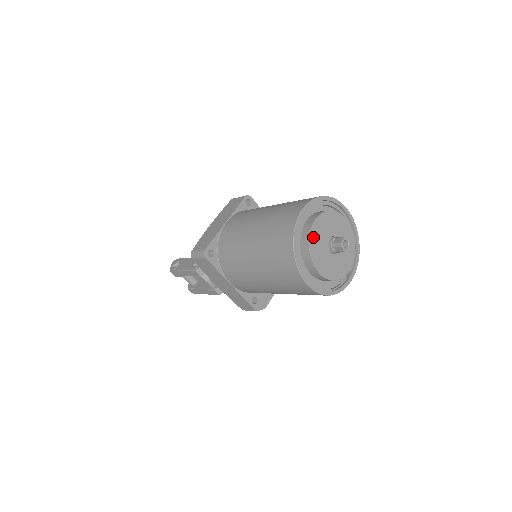
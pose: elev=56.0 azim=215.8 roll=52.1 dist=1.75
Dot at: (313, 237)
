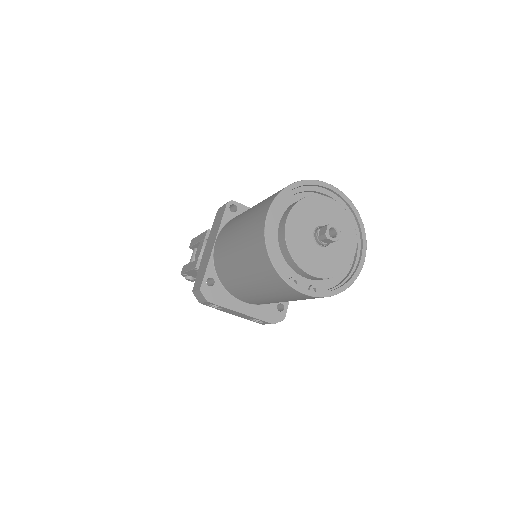
Dot at: (315, 201)
